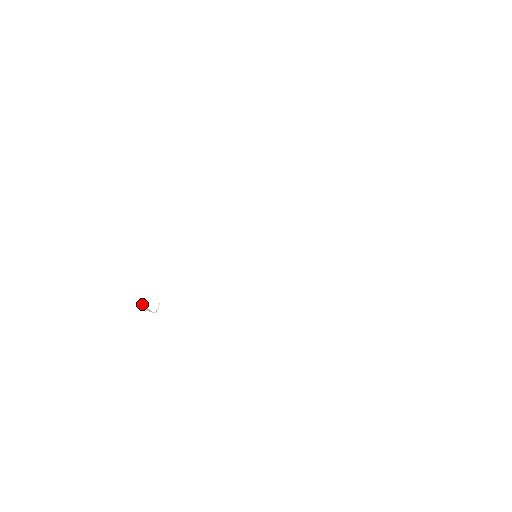
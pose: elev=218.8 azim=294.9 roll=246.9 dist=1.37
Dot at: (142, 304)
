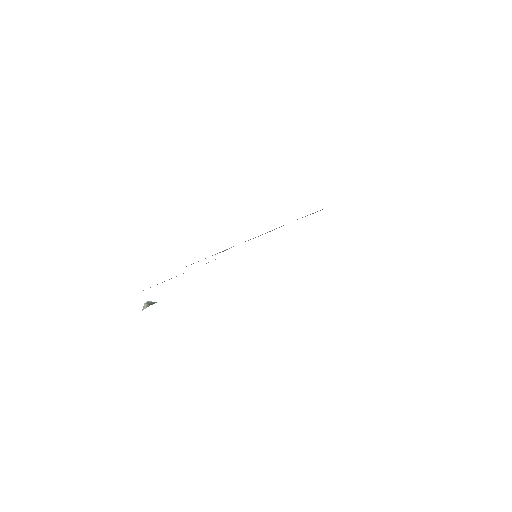
Dot at: occluded
